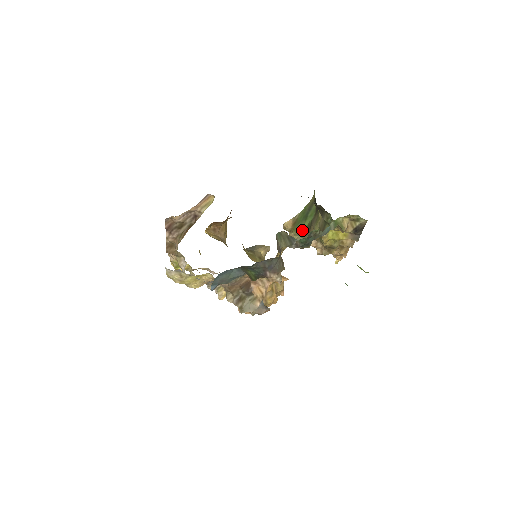
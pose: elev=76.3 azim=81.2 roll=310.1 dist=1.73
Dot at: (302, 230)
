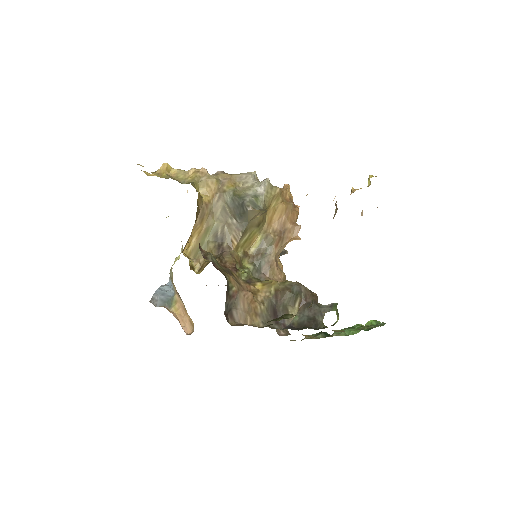
Dot at: occluded
